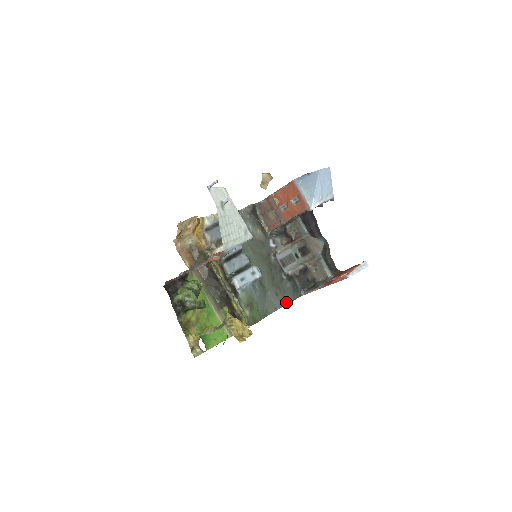
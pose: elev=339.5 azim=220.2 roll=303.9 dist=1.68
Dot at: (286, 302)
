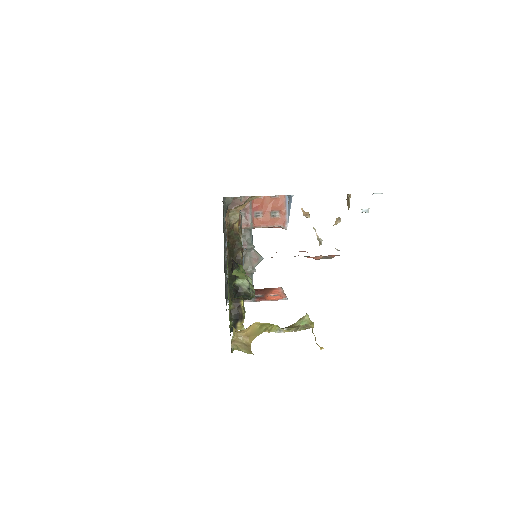
Dot at: occluded
